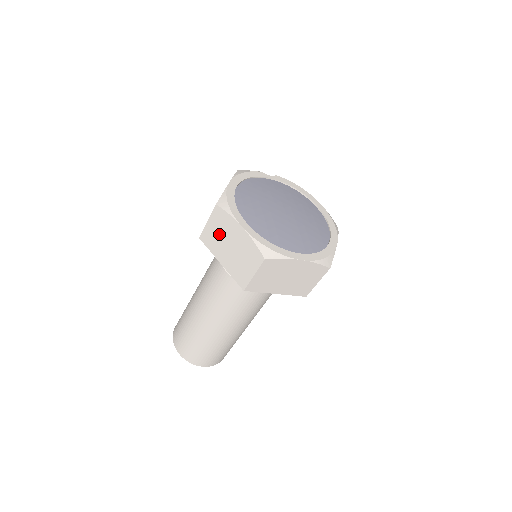
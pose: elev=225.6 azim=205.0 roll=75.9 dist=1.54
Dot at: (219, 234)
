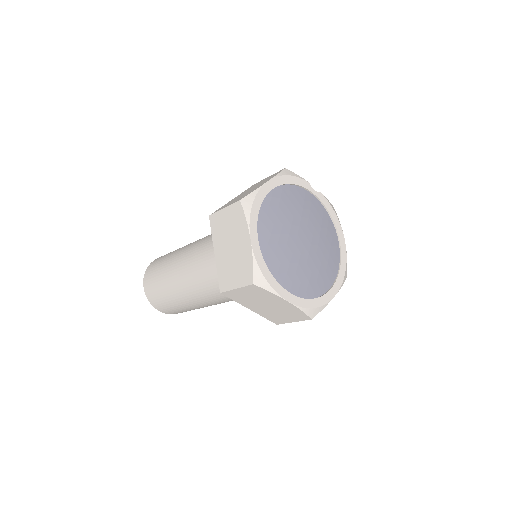
Dot at: (228, 228)
